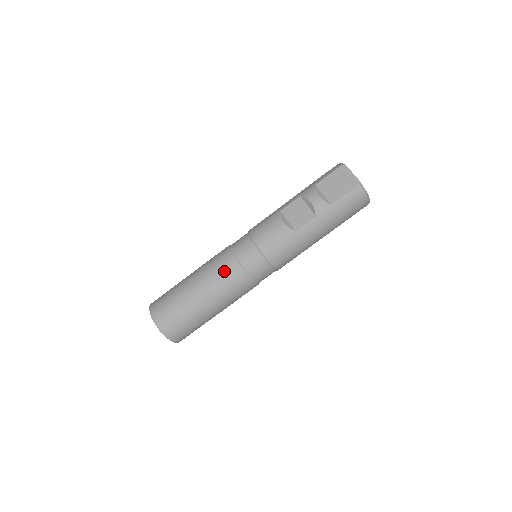
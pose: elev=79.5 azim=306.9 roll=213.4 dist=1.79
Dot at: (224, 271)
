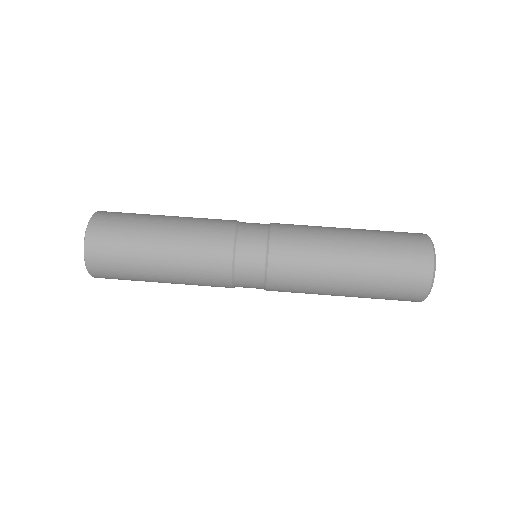
Dot at: occluded
